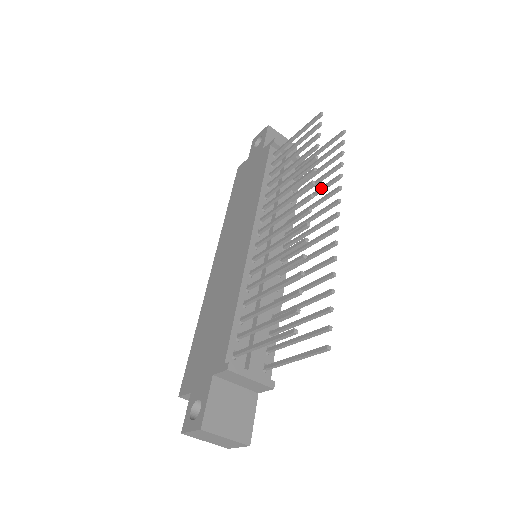
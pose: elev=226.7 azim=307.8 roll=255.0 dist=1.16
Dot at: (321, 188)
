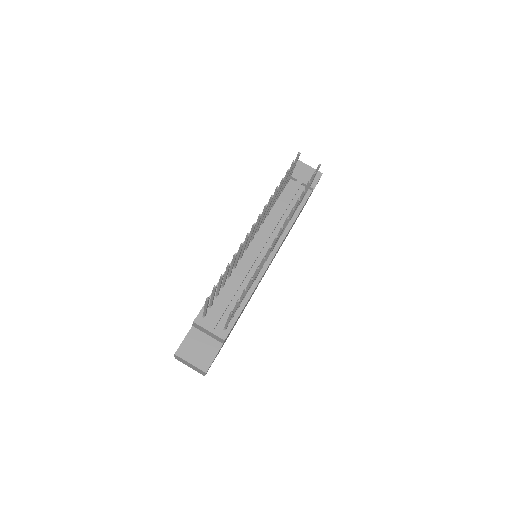
Dot at: occluded
